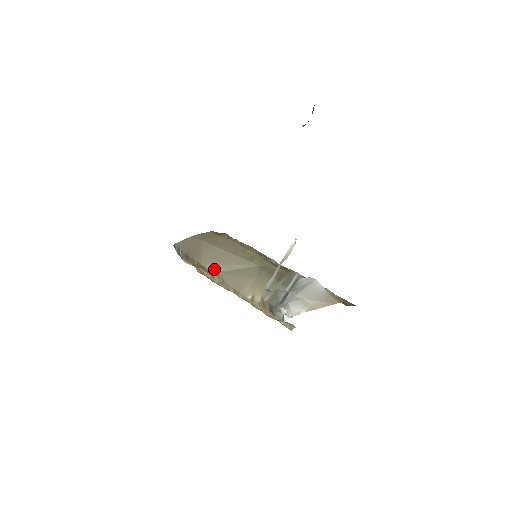
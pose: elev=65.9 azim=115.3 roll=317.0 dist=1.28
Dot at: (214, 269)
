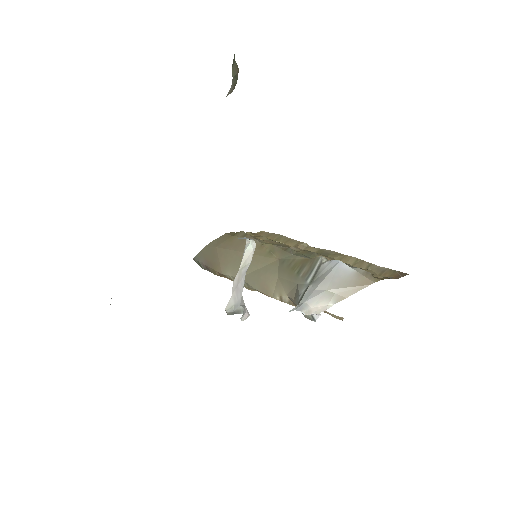
Dot at: (235, 275)
